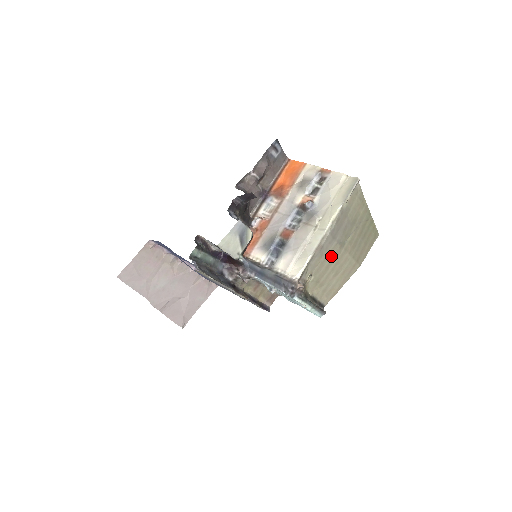
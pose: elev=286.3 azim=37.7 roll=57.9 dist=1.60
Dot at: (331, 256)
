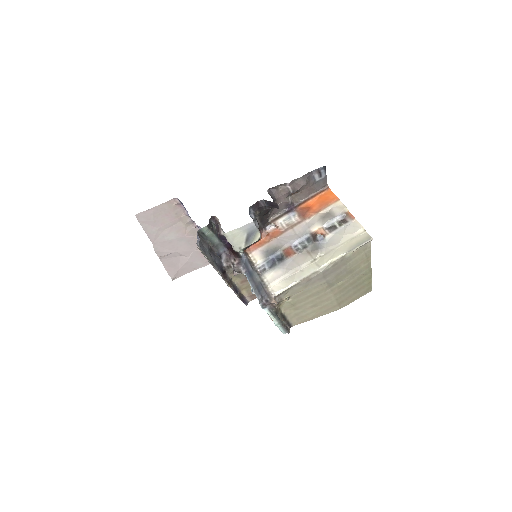
Dot at: (315, 290)
